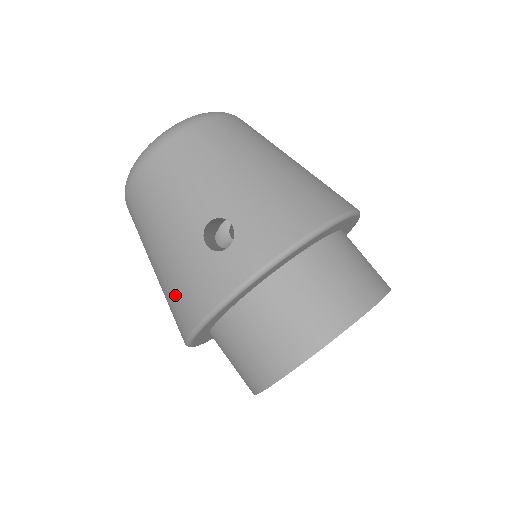
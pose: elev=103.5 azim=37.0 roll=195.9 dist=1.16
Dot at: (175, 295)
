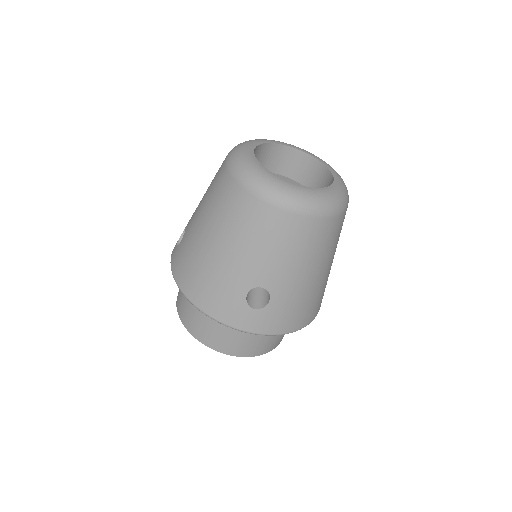
Dot at: (201, 276)
